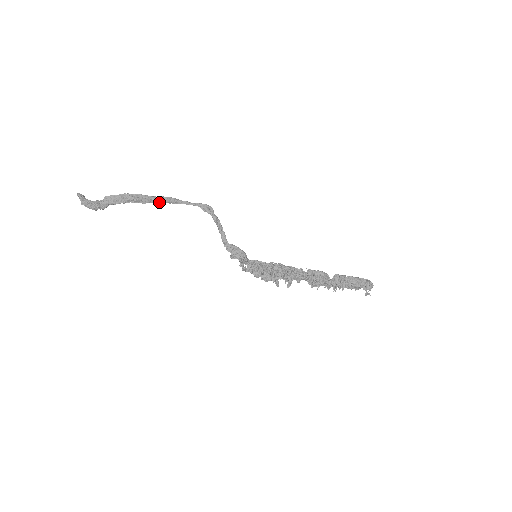
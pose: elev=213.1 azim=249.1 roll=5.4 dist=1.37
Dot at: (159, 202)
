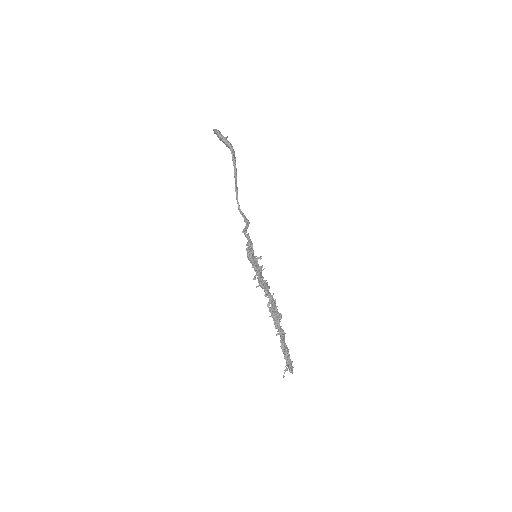
Dot at: (236, 184)
